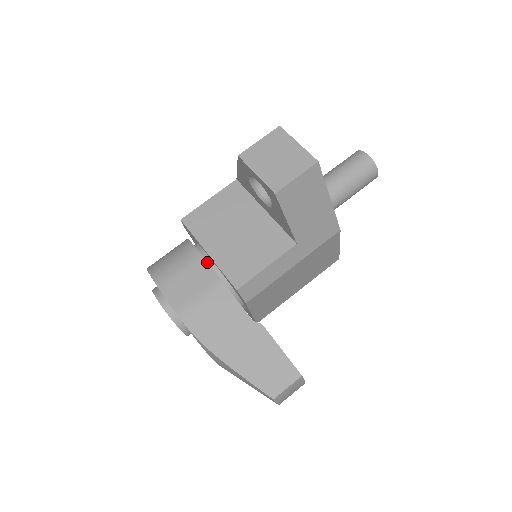
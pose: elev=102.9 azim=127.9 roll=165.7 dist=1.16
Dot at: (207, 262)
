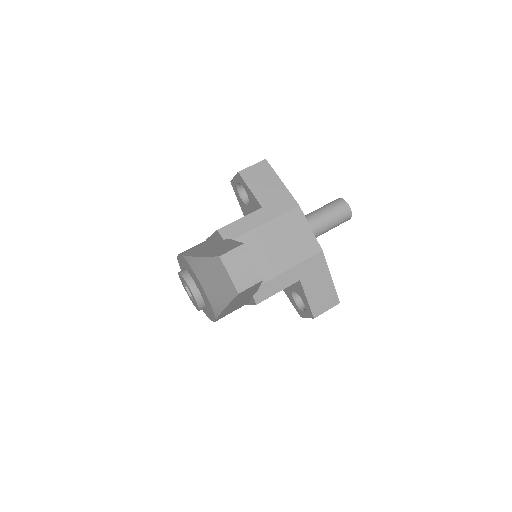
Dot at: occluded
